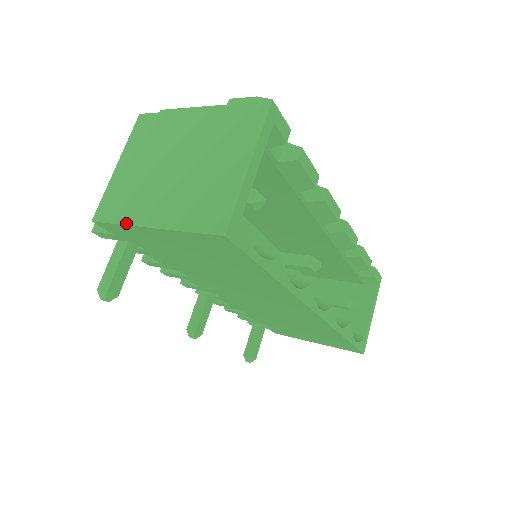
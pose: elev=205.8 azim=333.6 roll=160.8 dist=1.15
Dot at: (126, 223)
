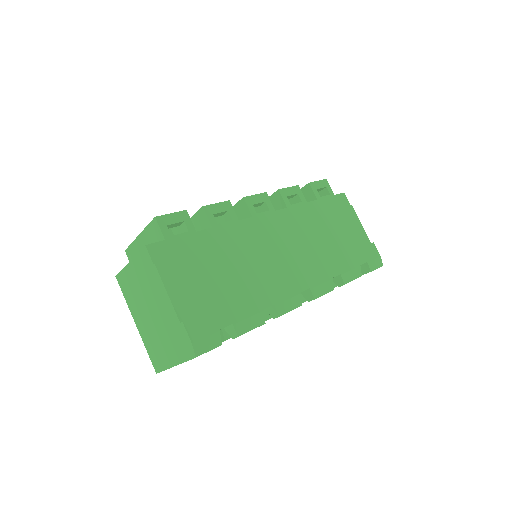
Dot at: (128, 304)
